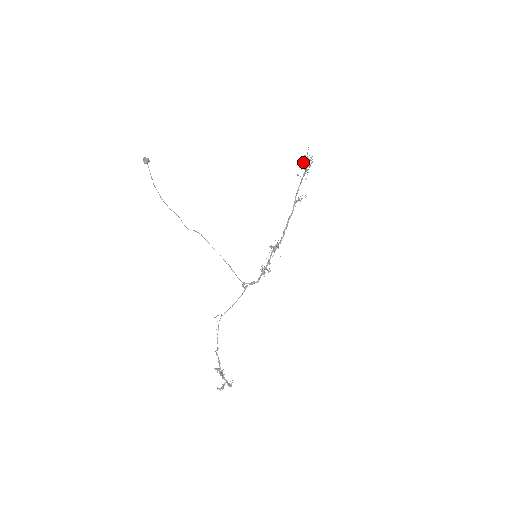
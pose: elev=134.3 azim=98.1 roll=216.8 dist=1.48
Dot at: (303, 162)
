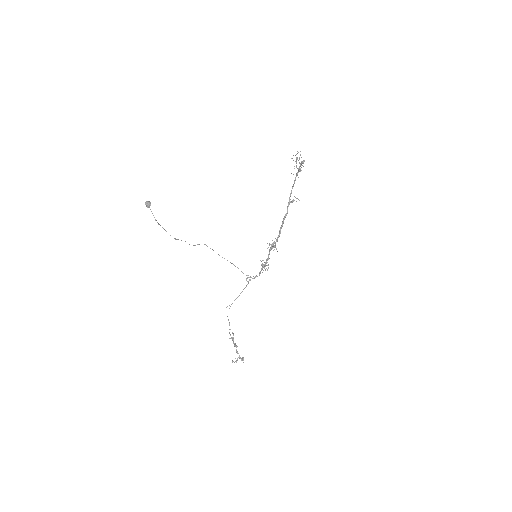
Dot at: (296, 161)
